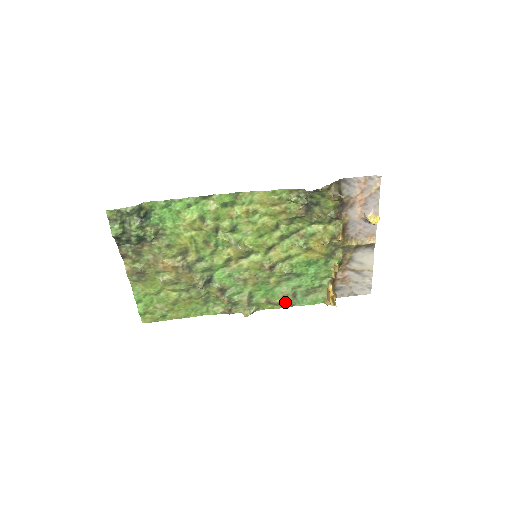
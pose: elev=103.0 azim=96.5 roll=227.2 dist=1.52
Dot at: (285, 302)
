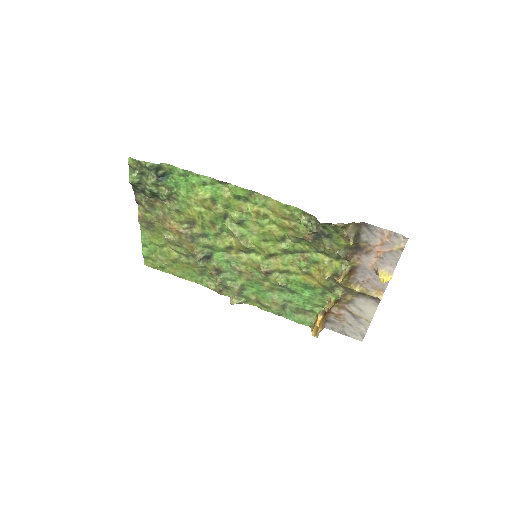
Dot at: (273, 309)
